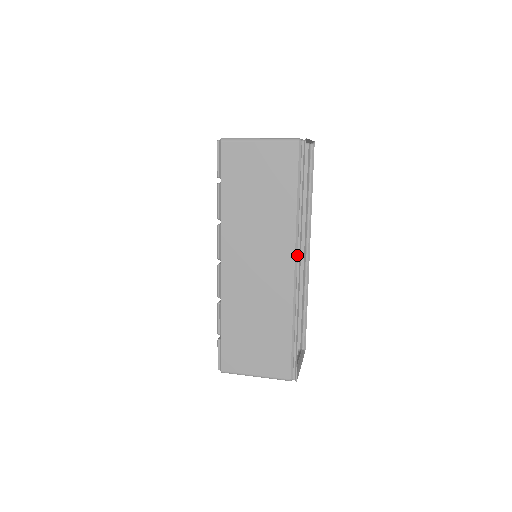
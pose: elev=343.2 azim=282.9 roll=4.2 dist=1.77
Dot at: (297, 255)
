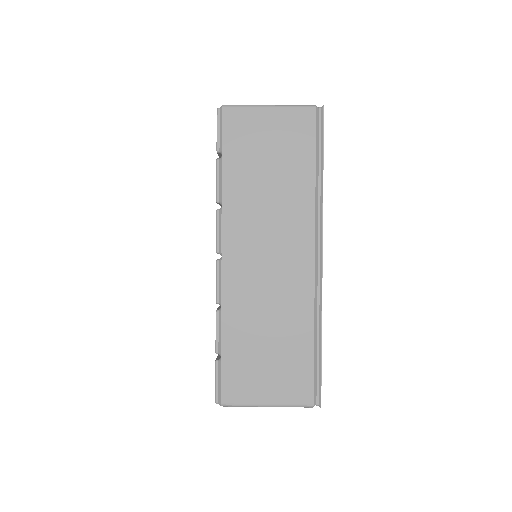
Dot at: (317, 242)
